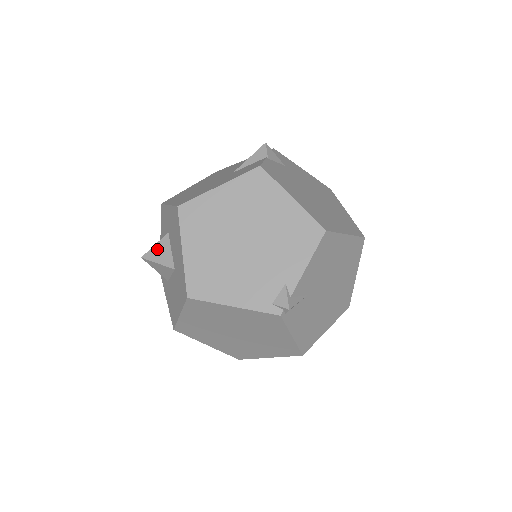
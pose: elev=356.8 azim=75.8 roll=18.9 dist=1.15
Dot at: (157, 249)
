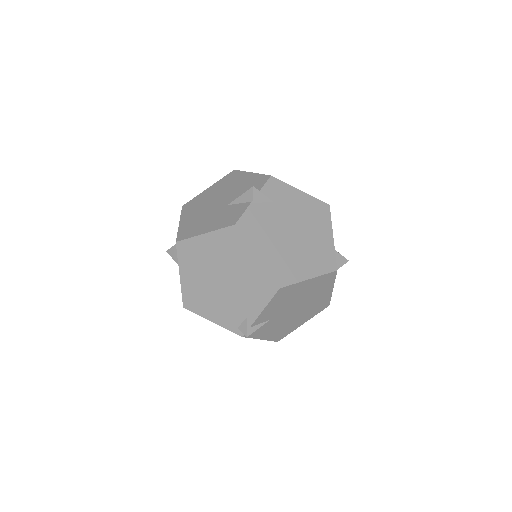
Dot at: (175, 249)
